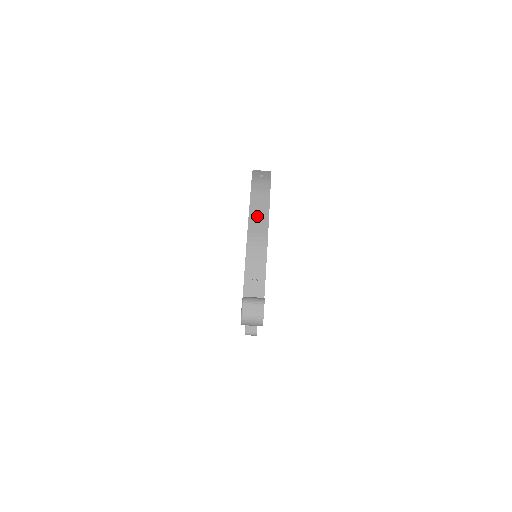
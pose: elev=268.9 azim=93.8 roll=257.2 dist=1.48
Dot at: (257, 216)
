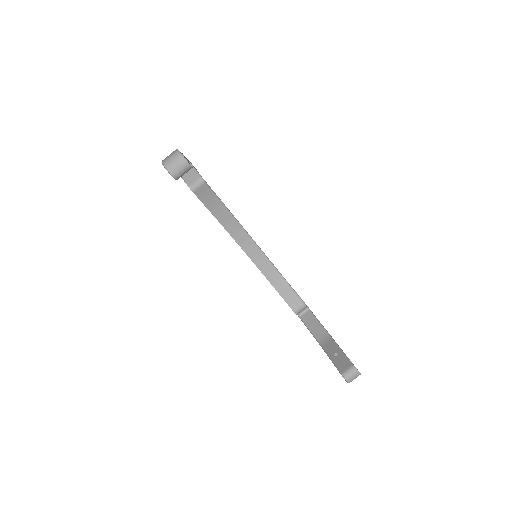
Dot at: occluded
